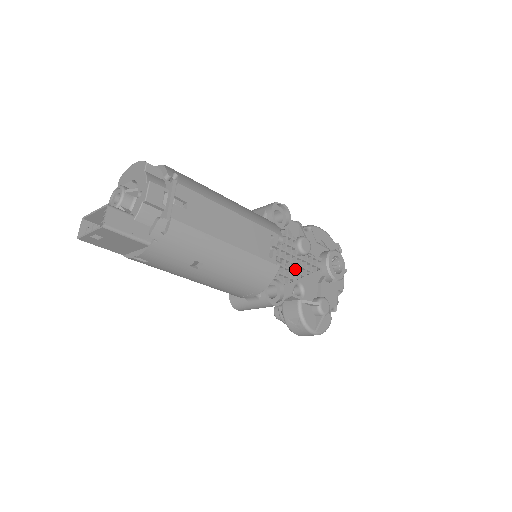
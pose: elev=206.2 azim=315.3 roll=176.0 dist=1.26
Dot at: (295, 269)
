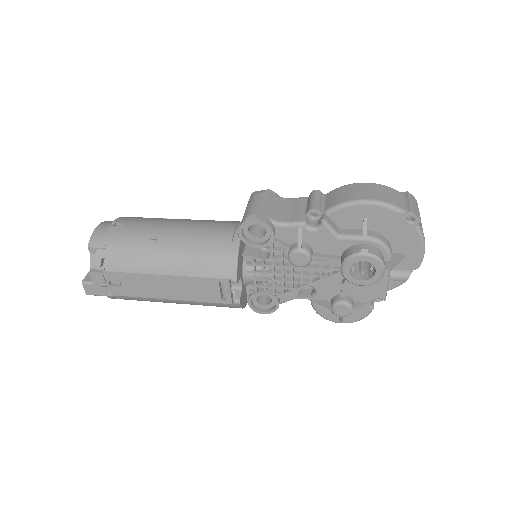
Dot at: (291, 279)
